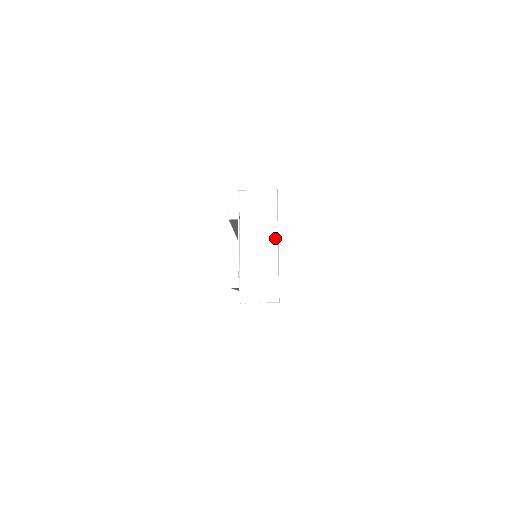
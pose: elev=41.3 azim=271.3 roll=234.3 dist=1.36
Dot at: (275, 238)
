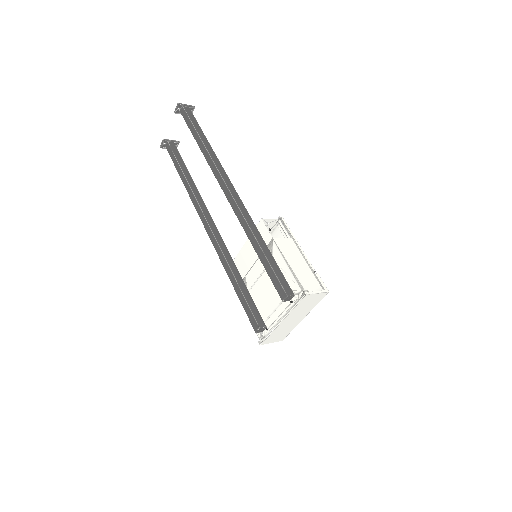
Dot at: (306, 315)
